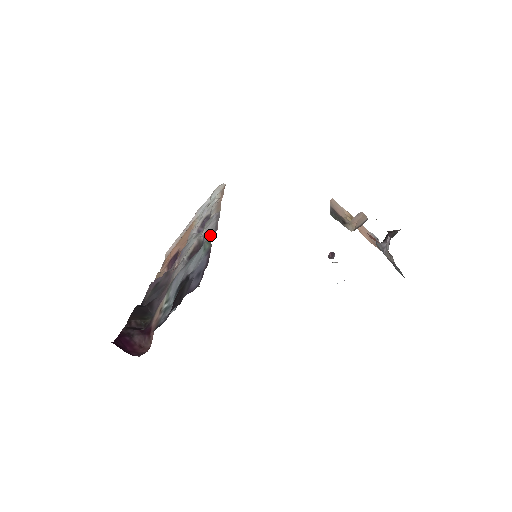
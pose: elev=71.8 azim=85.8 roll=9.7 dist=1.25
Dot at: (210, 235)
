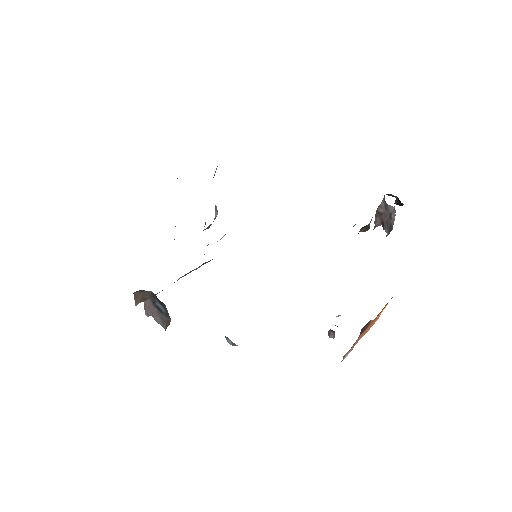
Dot at: occluded
